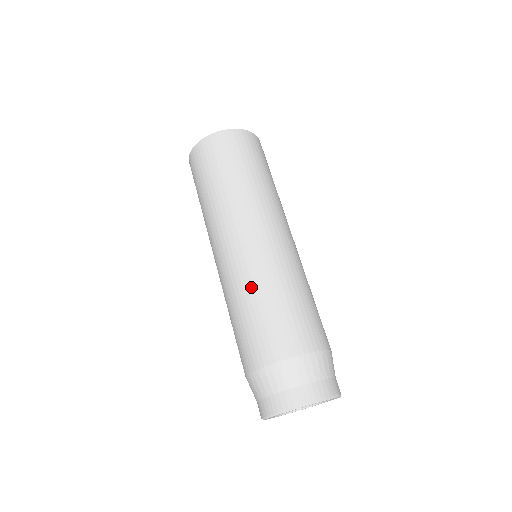
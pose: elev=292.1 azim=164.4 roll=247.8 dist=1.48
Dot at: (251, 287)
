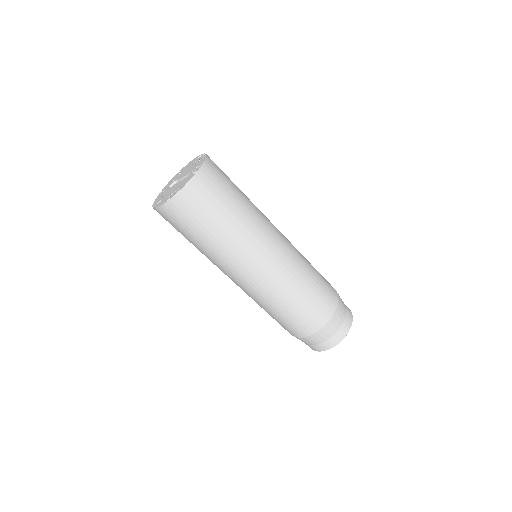
Dot at: (268, 304)
